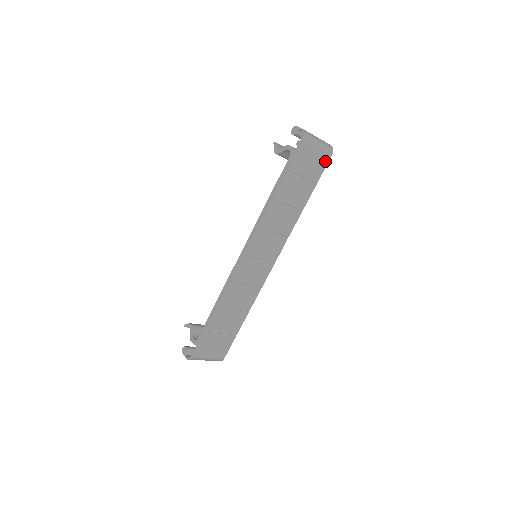
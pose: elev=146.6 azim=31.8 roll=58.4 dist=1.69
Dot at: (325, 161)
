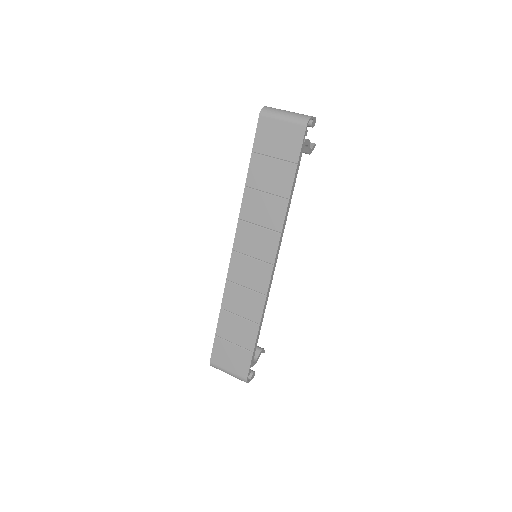
Dot at: (299, 135)
